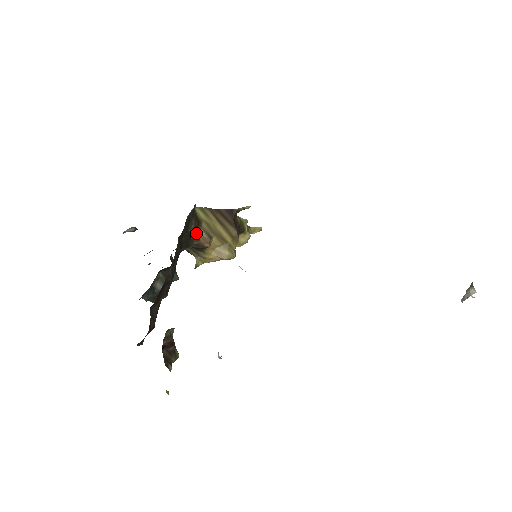
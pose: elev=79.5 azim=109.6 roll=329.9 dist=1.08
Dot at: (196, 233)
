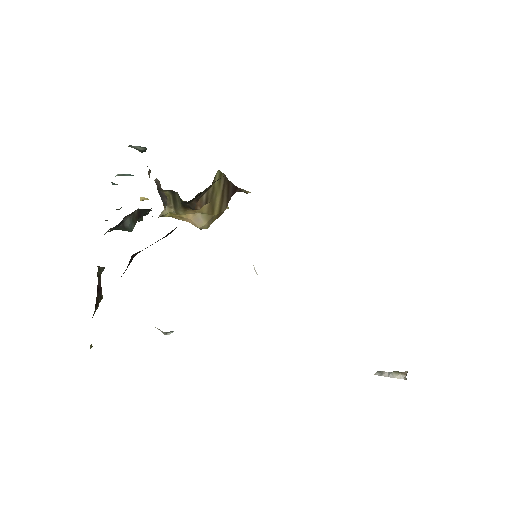
Dot at: (202, 194)
